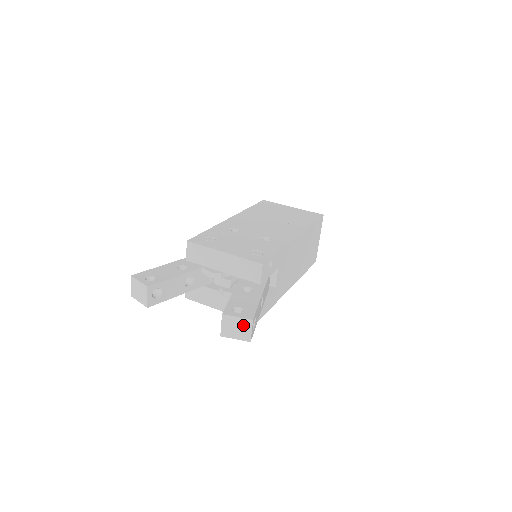
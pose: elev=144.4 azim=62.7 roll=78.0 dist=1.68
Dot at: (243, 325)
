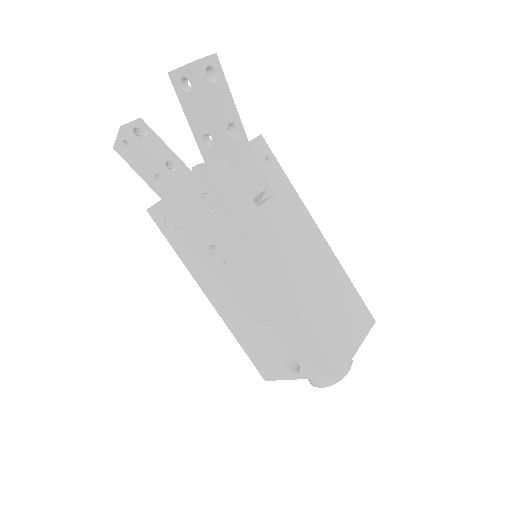
Dot at: occluded
